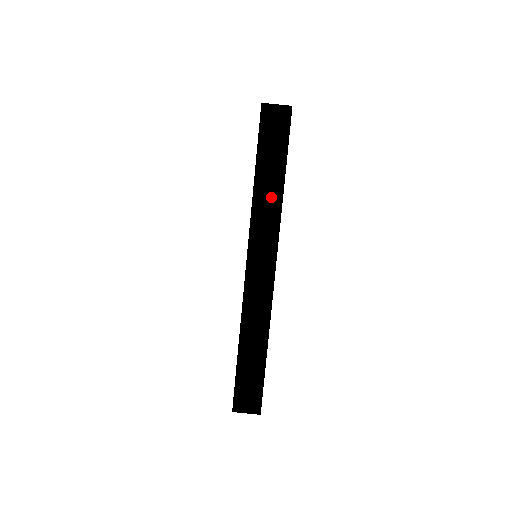
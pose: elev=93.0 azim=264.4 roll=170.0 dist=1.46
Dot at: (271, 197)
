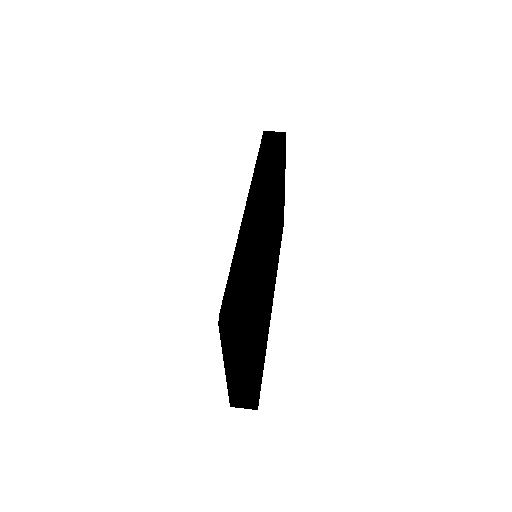
Dot at: (270, 167)
